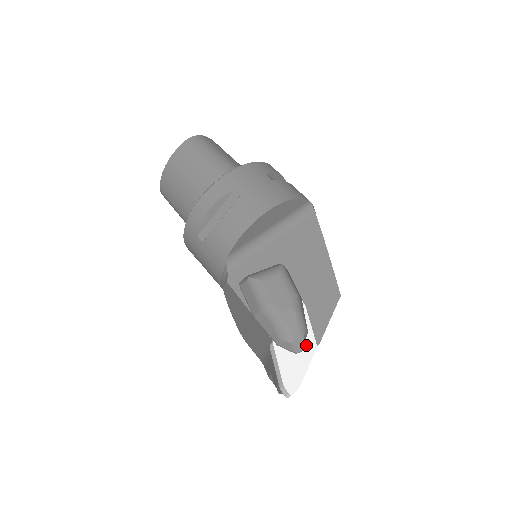
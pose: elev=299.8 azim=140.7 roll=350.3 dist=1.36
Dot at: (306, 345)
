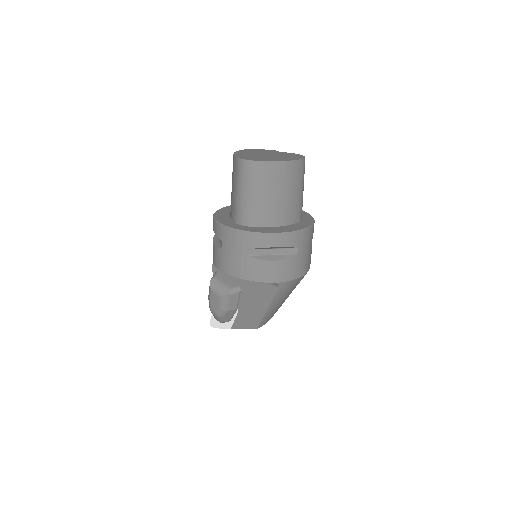
Dot at: (227, 323)
